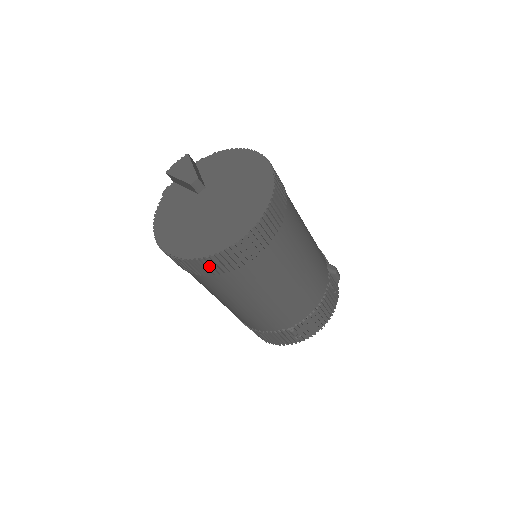
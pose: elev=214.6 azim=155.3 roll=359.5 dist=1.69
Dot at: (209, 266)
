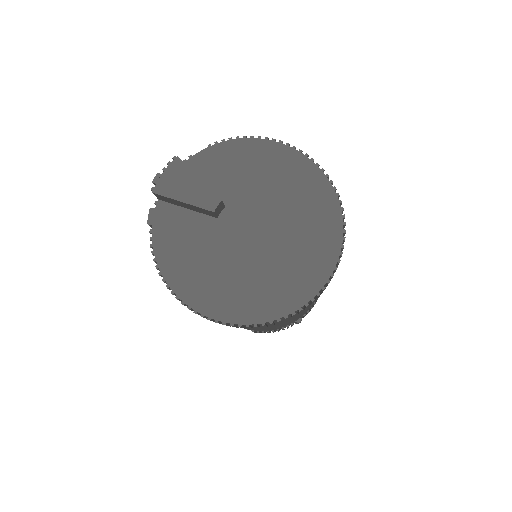
Dot at: (279, 322)
